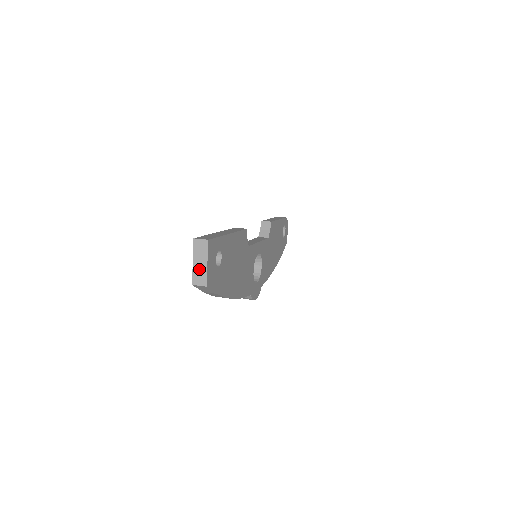
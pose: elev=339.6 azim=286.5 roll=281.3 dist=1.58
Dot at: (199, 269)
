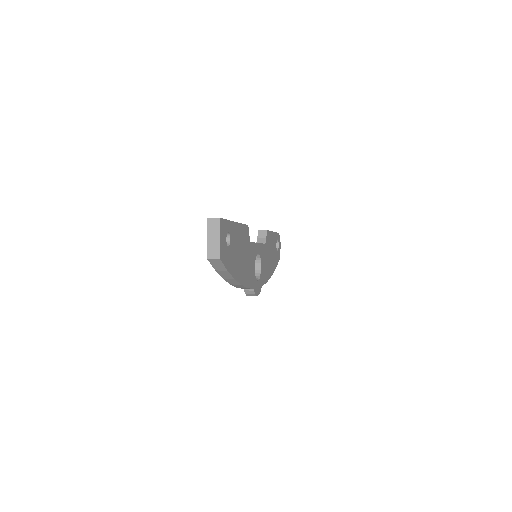
Dot at: (213, 244)
